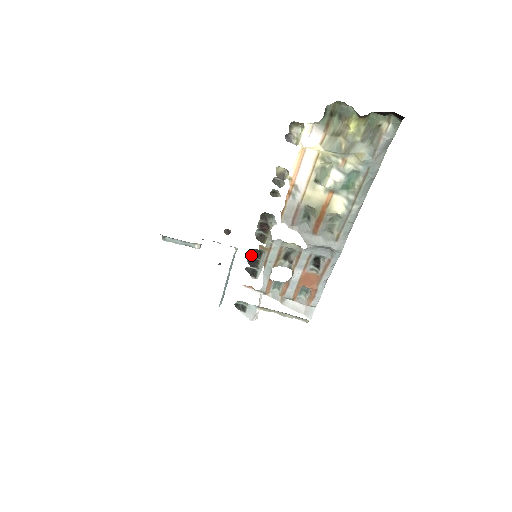
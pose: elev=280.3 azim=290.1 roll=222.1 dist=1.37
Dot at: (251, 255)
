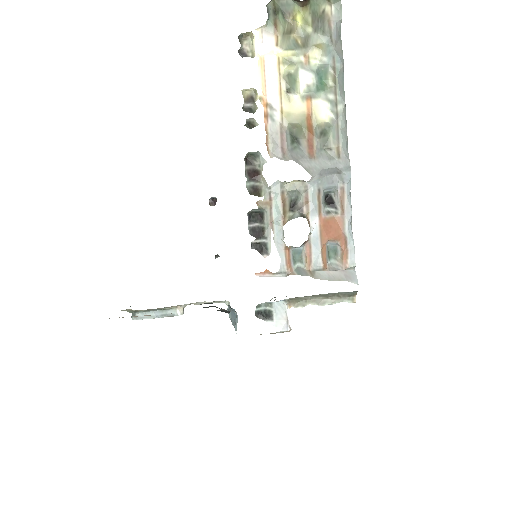
Dot at: (251, 222)
